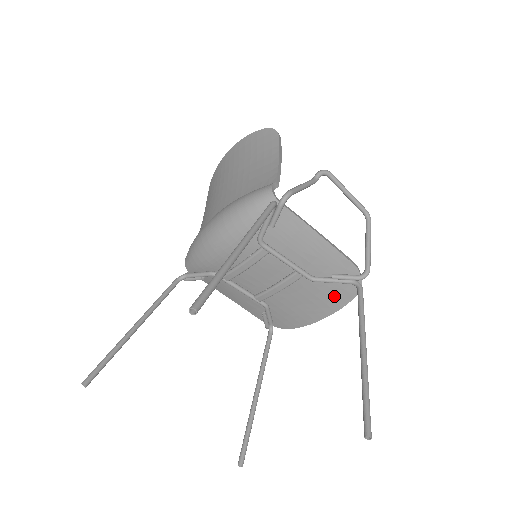
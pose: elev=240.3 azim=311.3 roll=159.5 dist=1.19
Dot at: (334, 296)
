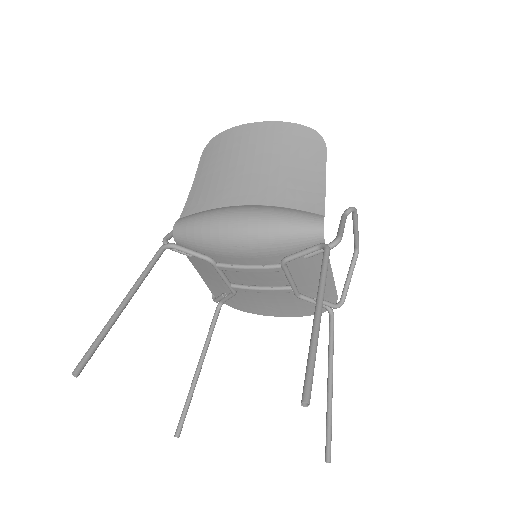
Dot at: (302, 308)
